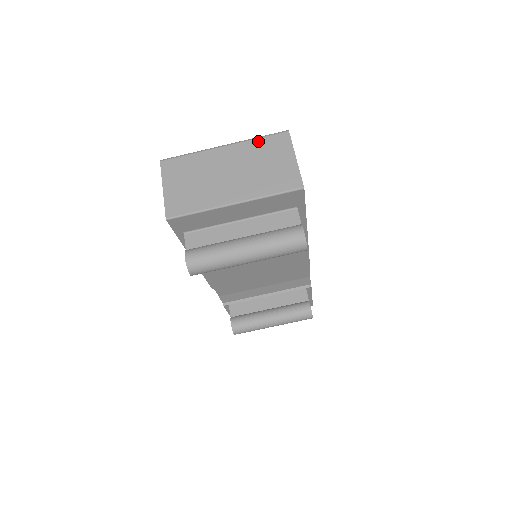
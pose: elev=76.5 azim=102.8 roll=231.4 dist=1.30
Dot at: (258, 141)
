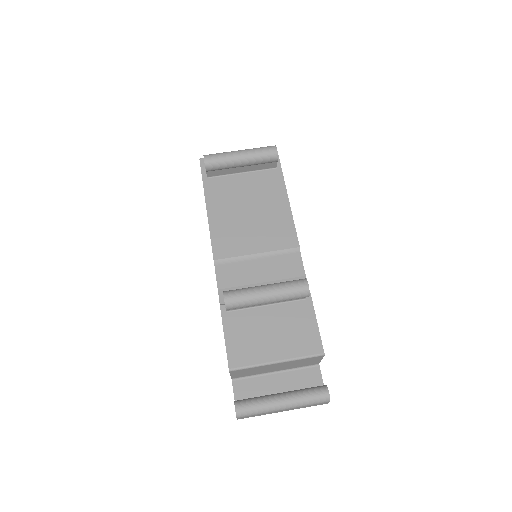
Dot at: occluded
